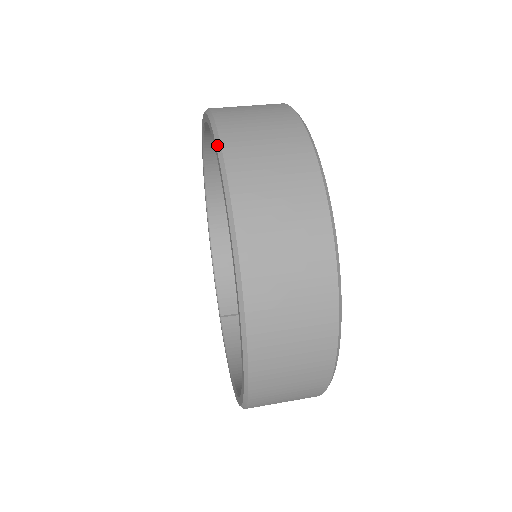
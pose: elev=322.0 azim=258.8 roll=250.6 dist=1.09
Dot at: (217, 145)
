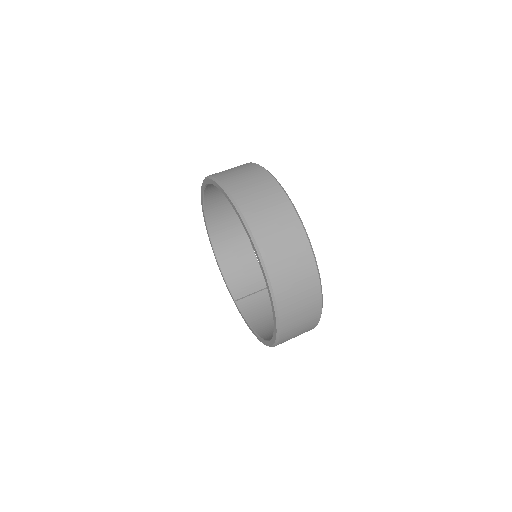
Dot at: (233, 202)
